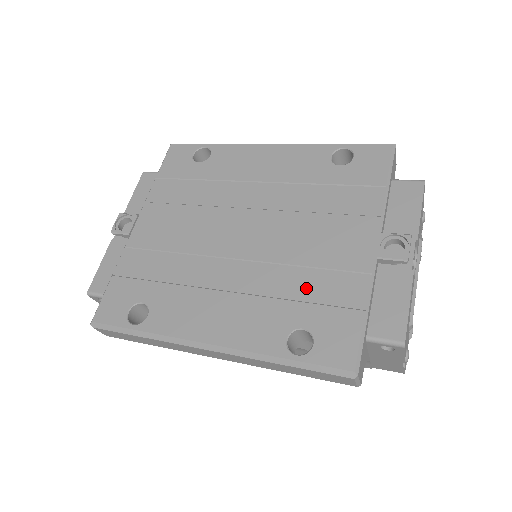
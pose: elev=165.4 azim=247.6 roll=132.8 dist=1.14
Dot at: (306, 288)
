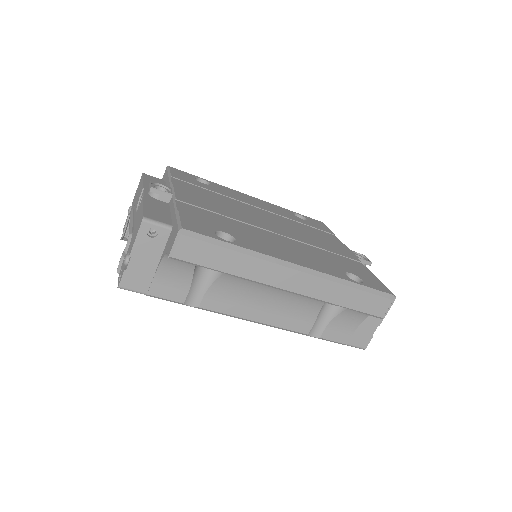
Dot at: (334, 258)
